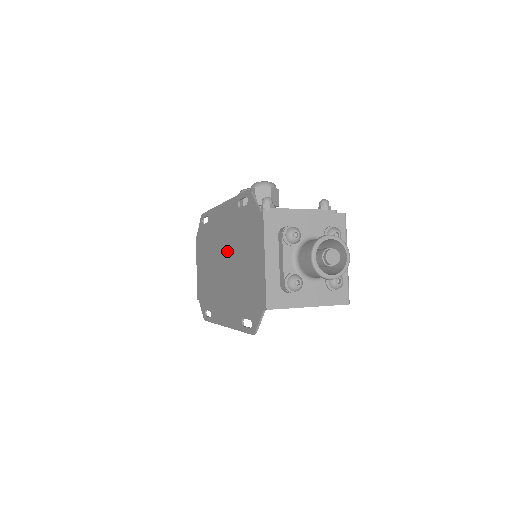
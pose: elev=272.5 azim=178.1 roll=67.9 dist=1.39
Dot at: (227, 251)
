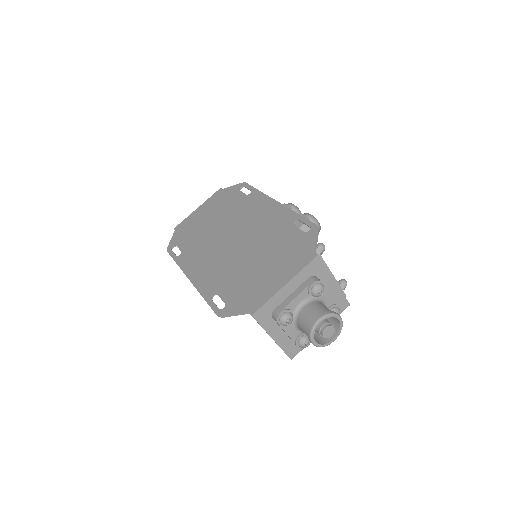
Dot at: (249, 236)
